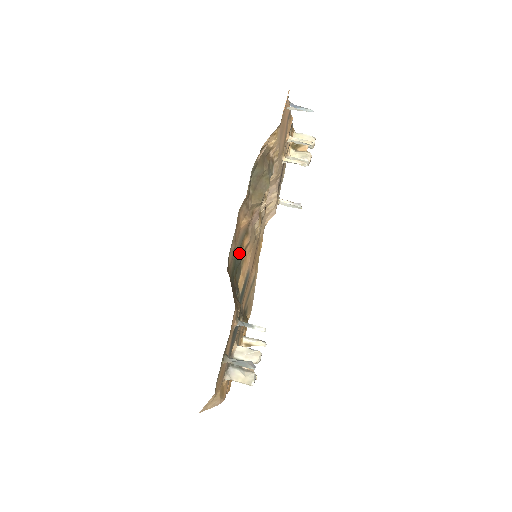
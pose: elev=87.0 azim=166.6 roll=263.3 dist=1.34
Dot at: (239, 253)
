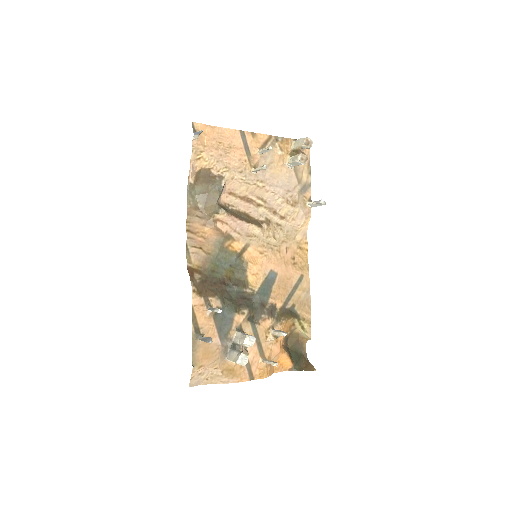
Dot at: (225, 255)
